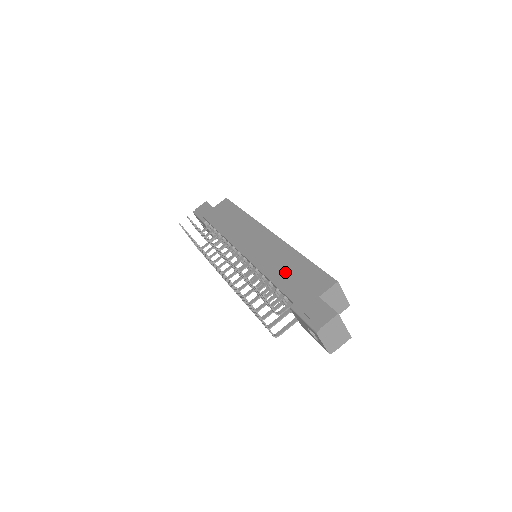
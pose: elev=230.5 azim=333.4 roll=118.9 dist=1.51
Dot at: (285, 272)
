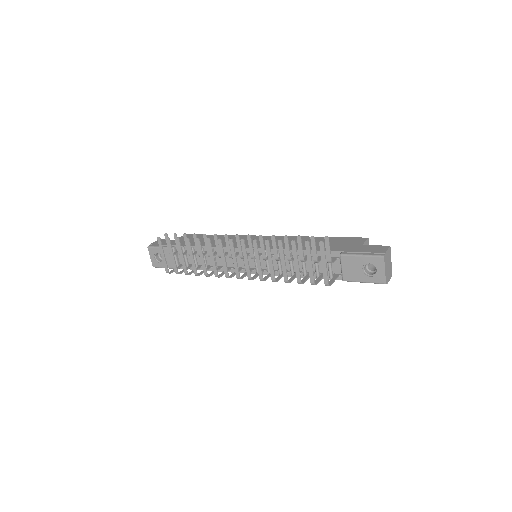
Dot at: occluded
